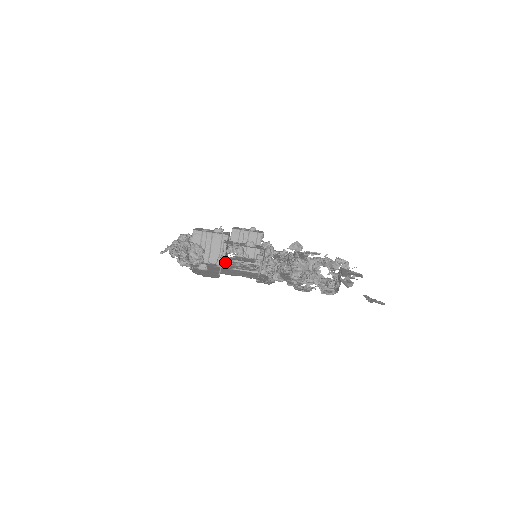
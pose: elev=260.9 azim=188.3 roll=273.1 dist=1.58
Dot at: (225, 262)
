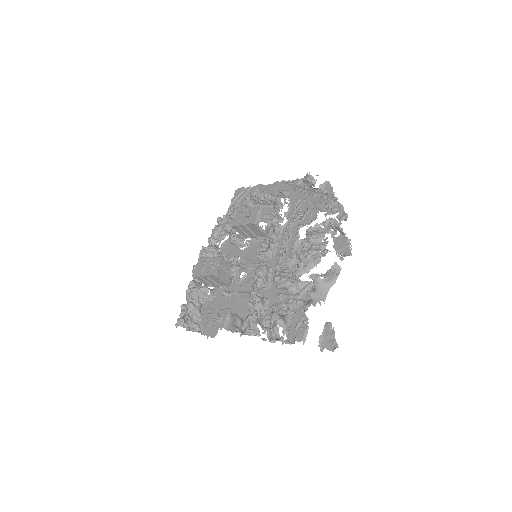
Dot at: occluded
